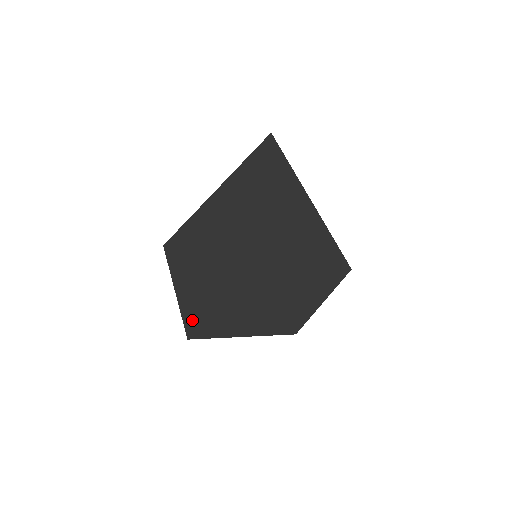
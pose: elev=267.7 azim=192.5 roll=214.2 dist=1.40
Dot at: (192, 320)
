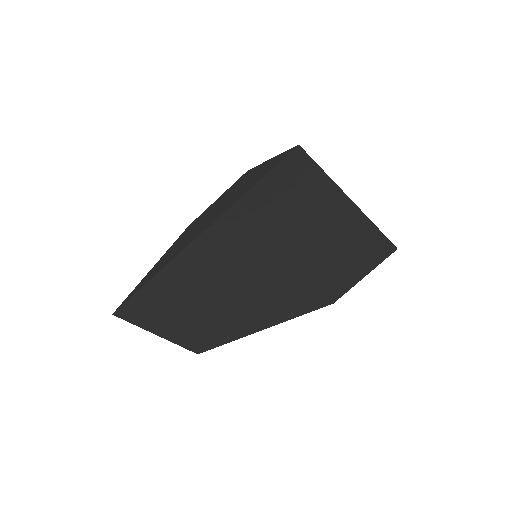
Dot at: (199, 343)
